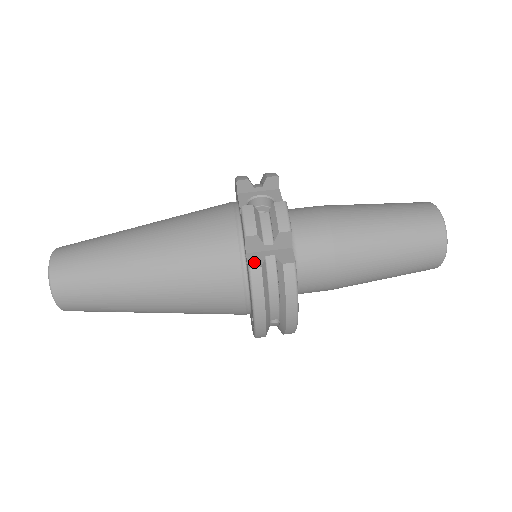
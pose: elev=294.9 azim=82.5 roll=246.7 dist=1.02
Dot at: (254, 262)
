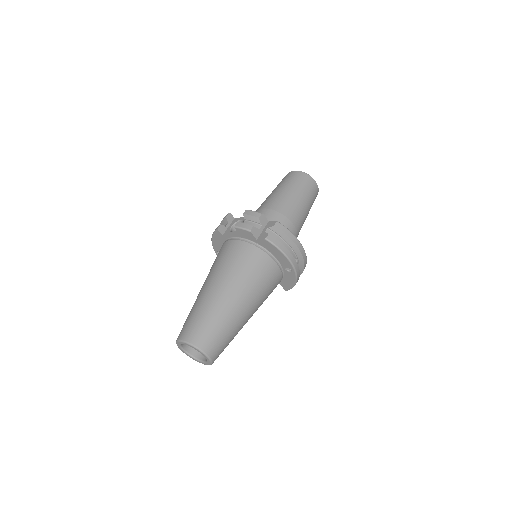
Dot at: (264, 236)
